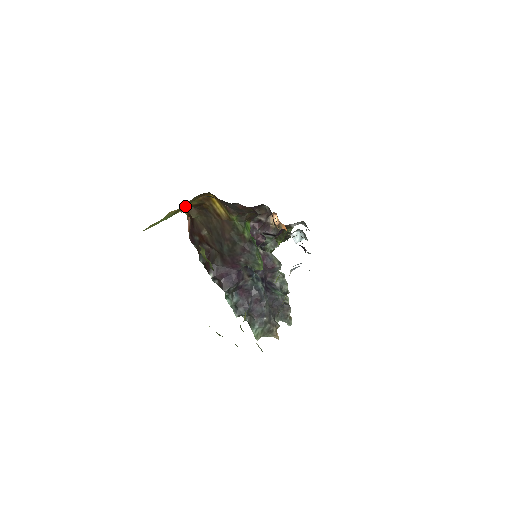
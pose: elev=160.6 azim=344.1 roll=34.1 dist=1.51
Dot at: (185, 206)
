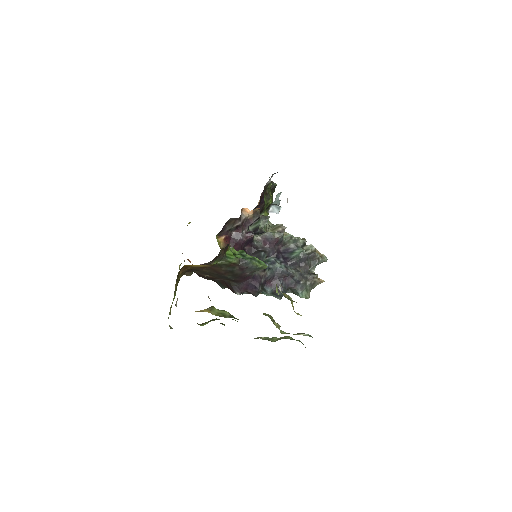
Dot at: (177, 283)
